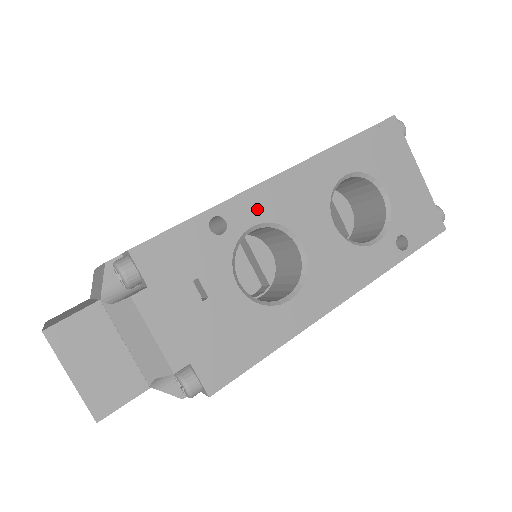
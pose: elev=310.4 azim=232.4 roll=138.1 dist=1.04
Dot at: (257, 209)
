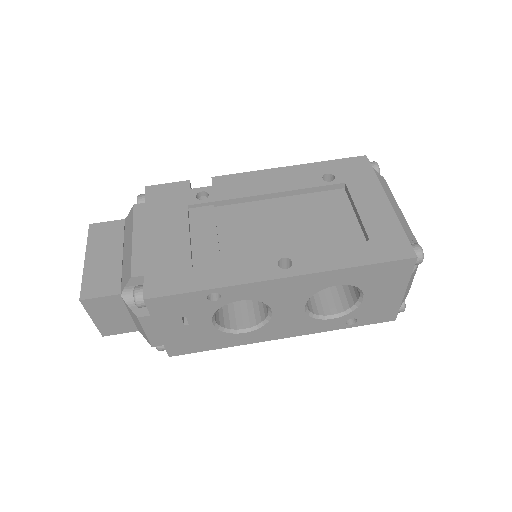
Dot at: (249, 293)
